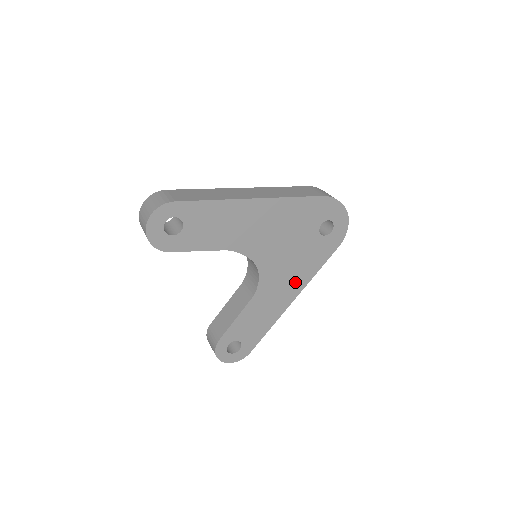
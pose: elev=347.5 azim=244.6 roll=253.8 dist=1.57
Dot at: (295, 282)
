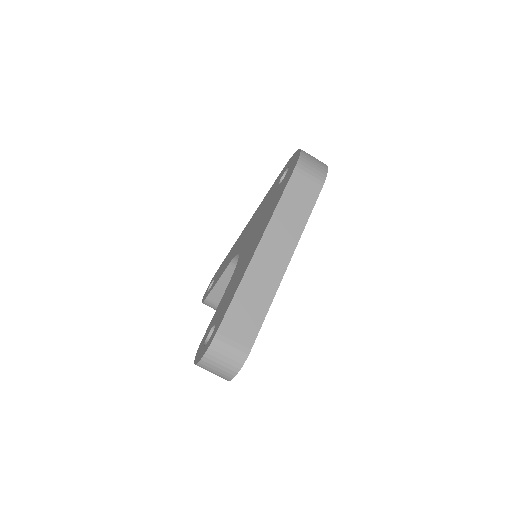
Dot at: occluded
